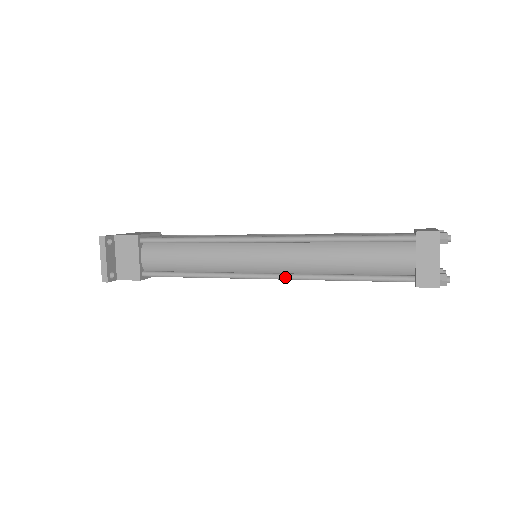
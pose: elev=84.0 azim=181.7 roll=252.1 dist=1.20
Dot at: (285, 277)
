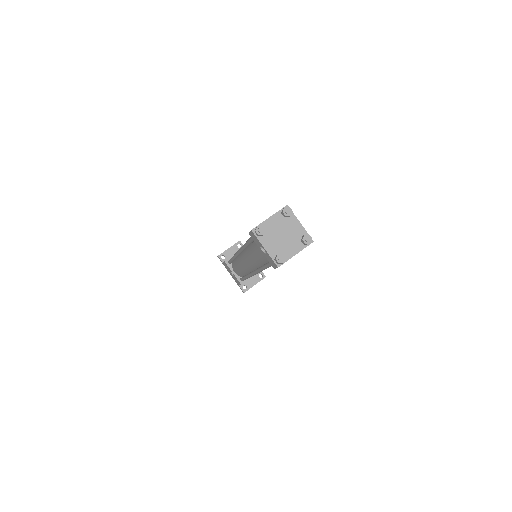
Dot at: occluded
